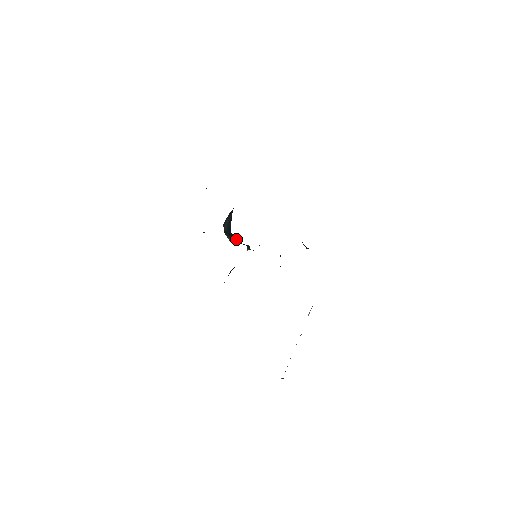
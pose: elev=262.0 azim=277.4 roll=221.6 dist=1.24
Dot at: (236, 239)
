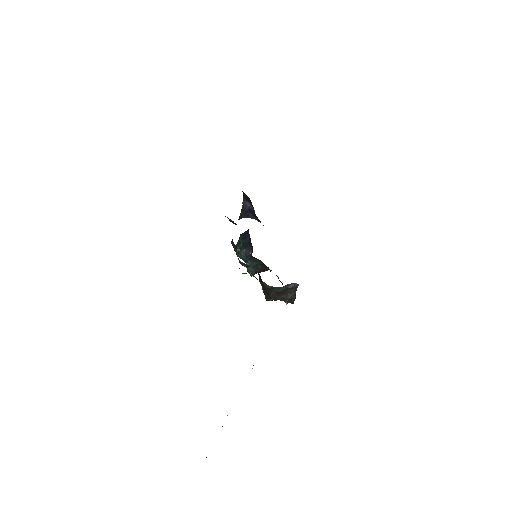
Dot at: (248, 239)
